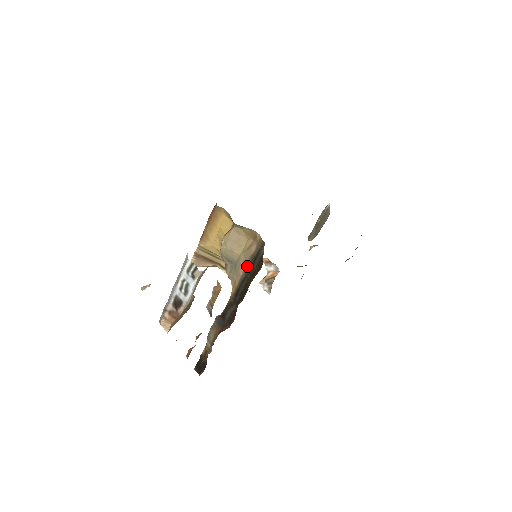
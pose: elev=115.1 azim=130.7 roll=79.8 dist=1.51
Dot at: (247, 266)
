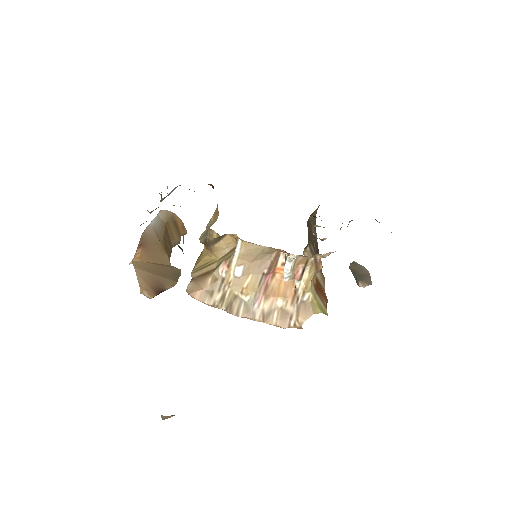
Dot at: occluded
